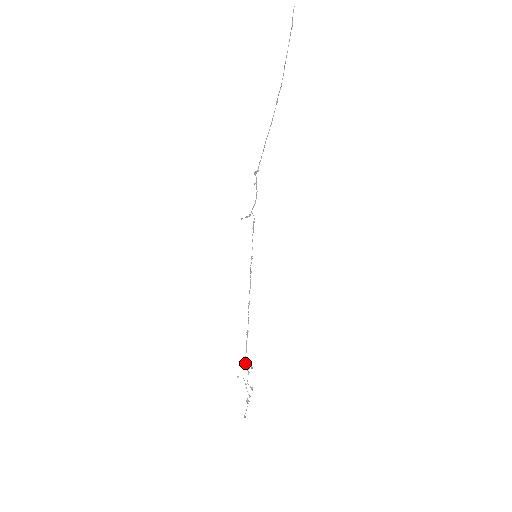
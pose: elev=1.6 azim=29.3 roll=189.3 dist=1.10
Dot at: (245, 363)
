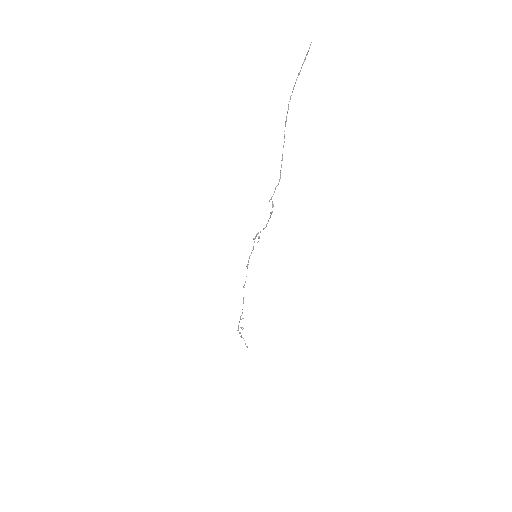
Dot at: (240, 319)
